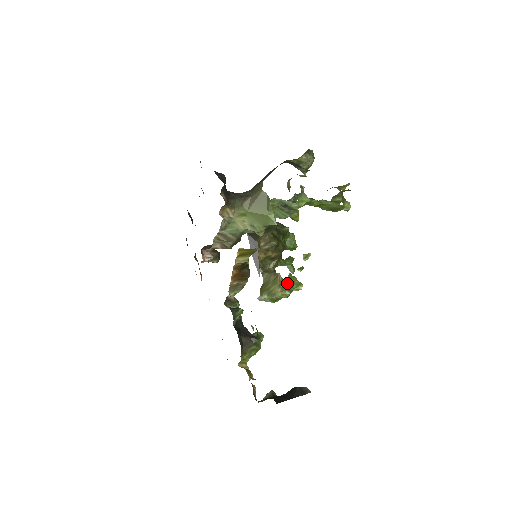
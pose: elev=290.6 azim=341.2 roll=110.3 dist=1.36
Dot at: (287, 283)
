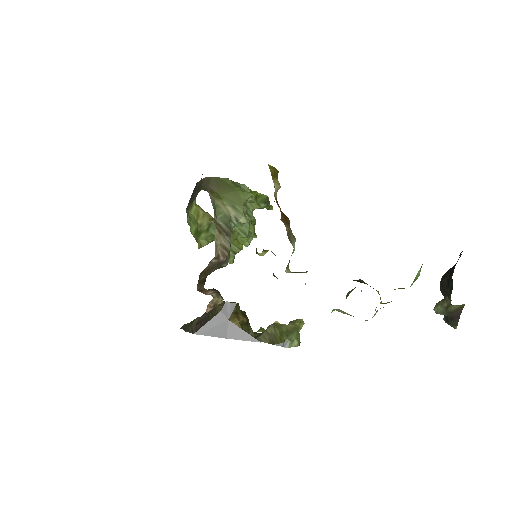
Dot at: occluded
